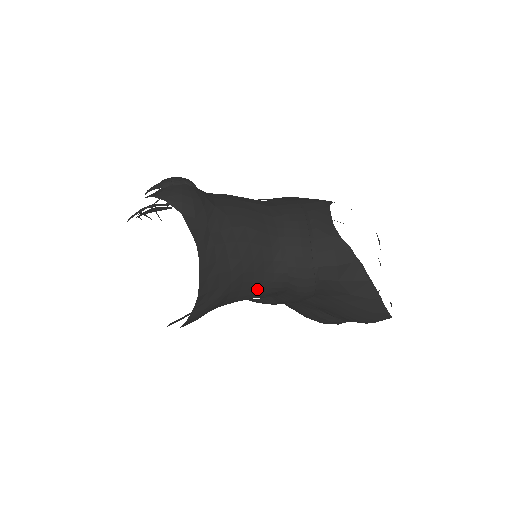
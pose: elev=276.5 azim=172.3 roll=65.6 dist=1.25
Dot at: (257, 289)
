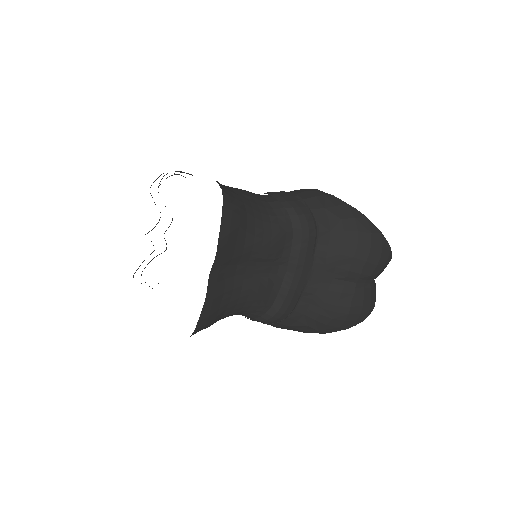
Dot at: (268, 224)
